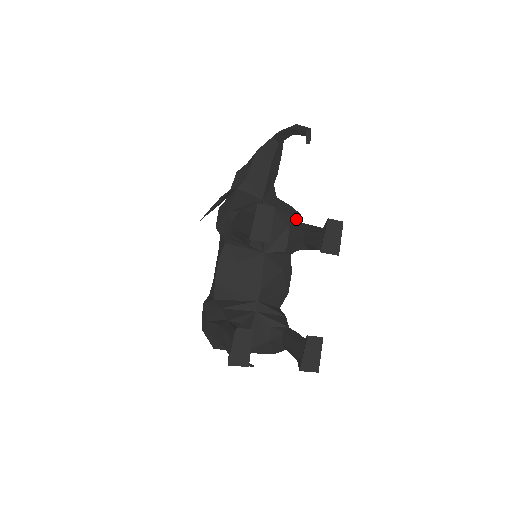
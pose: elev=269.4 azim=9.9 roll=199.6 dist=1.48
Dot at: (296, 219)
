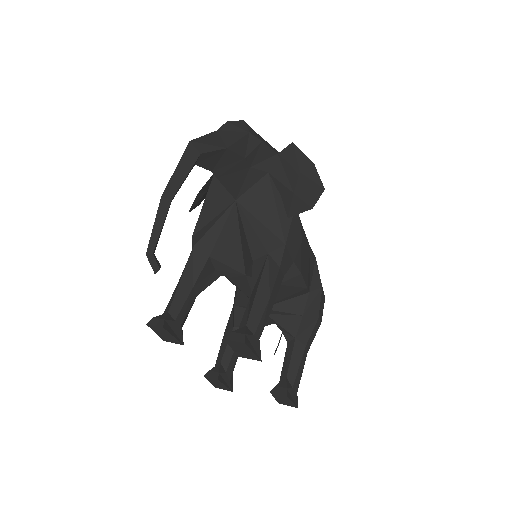
Dot at: (294, 209)
